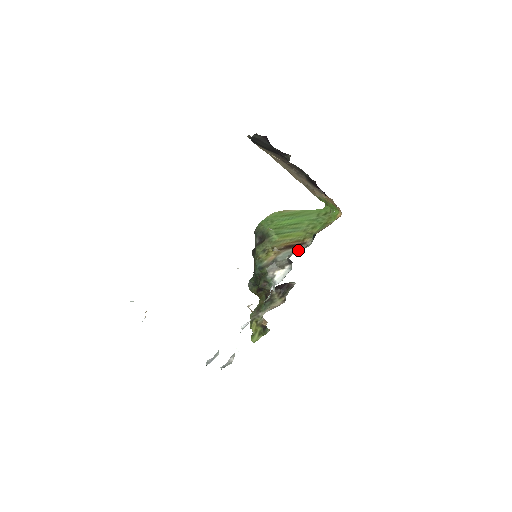
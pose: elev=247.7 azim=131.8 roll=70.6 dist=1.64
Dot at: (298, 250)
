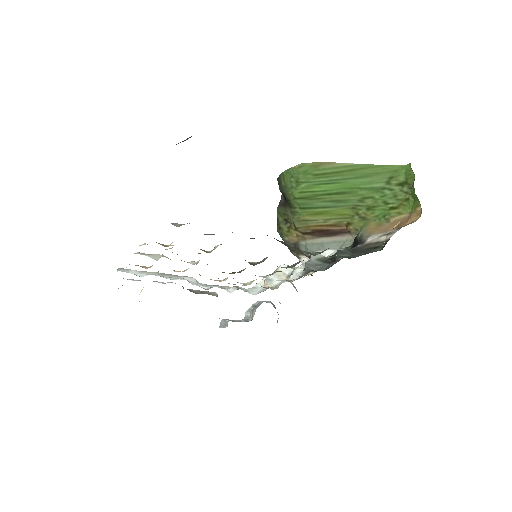
Dot at: (329, 247)
